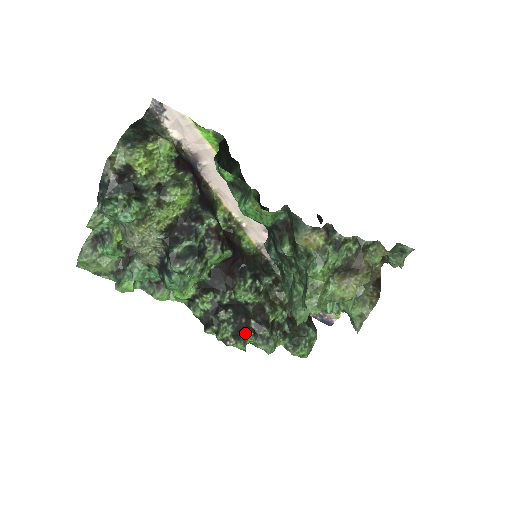
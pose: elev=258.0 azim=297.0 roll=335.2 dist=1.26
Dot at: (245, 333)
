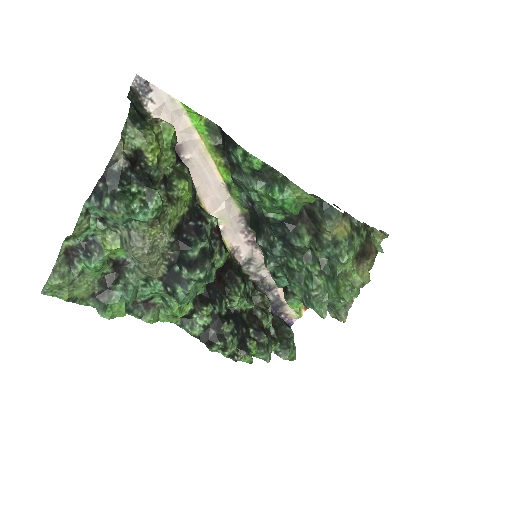
Dot at: (250, 343)
